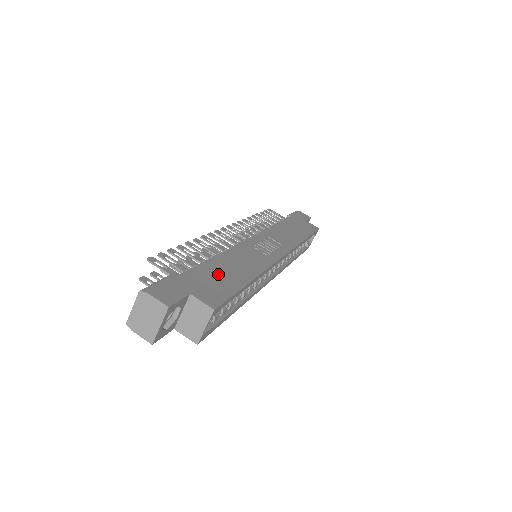
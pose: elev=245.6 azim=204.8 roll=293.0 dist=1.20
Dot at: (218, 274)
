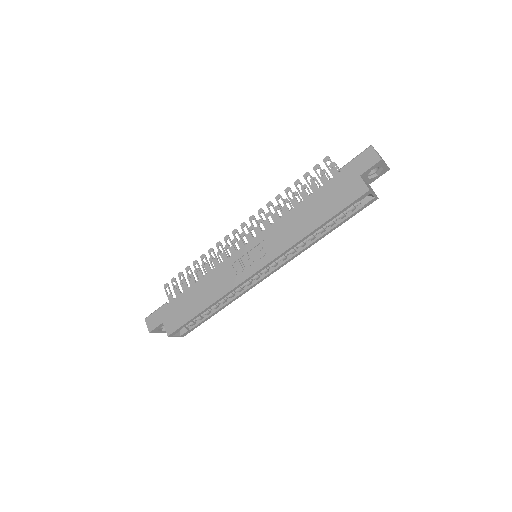
Dot at: (187, 303)
